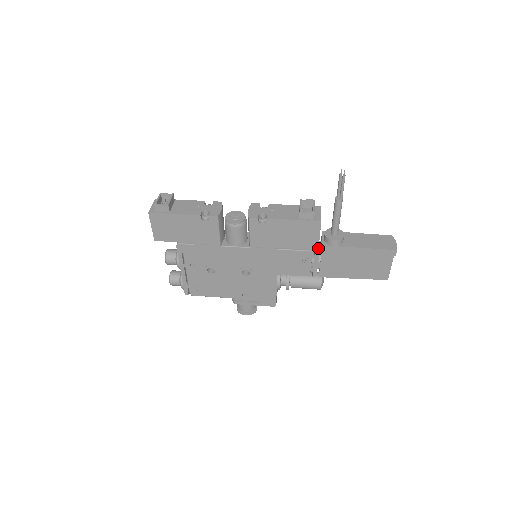
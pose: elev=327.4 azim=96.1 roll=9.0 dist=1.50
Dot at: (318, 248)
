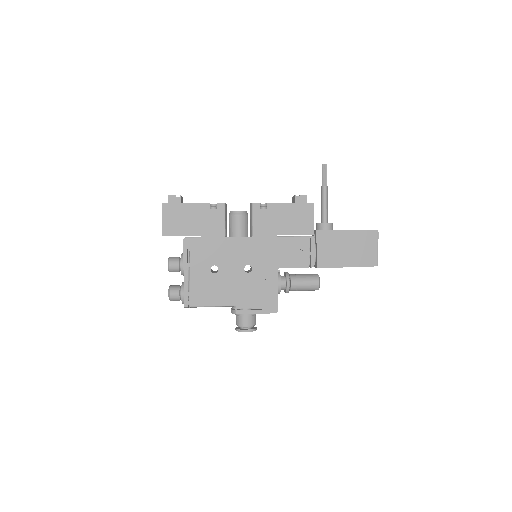
Dot at: (313, 233)
